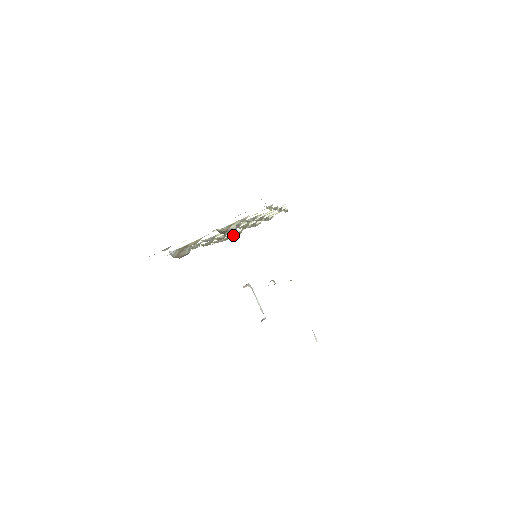
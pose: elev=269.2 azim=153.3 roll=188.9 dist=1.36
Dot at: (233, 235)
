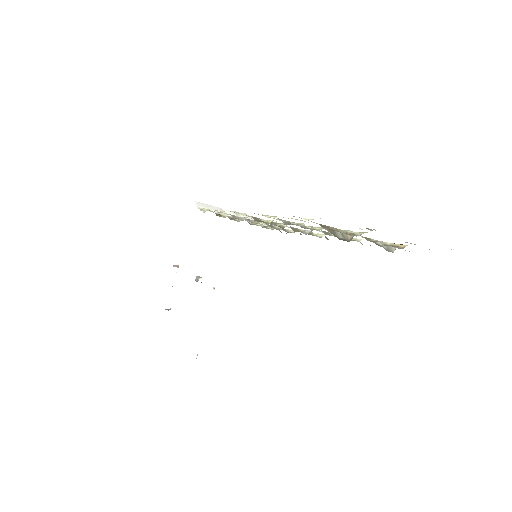
Dot at: (253, 222)
